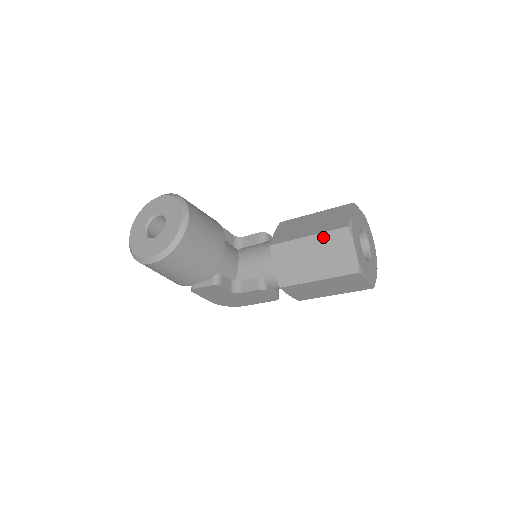
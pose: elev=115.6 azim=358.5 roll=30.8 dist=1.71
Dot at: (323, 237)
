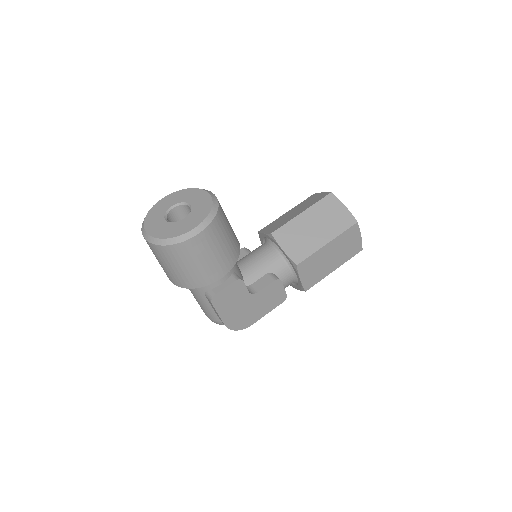
Dot at: (315, 208)
